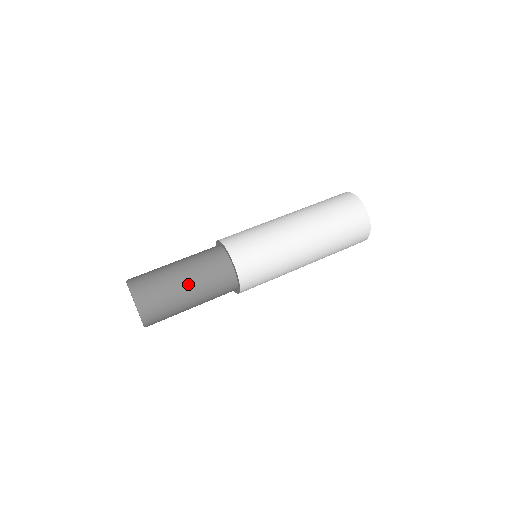
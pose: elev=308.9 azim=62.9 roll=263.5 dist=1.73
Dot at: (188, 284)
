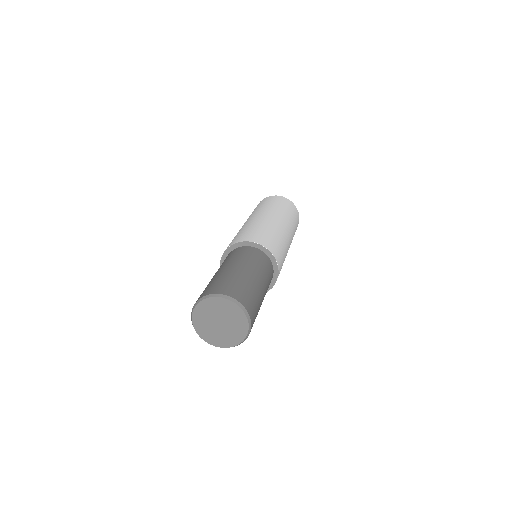
Dot at: (244, 269)
